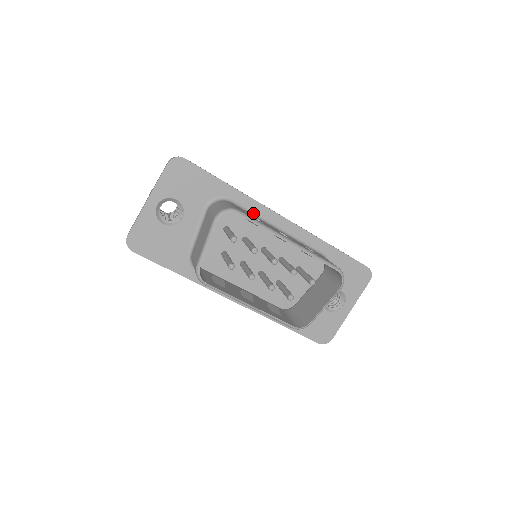
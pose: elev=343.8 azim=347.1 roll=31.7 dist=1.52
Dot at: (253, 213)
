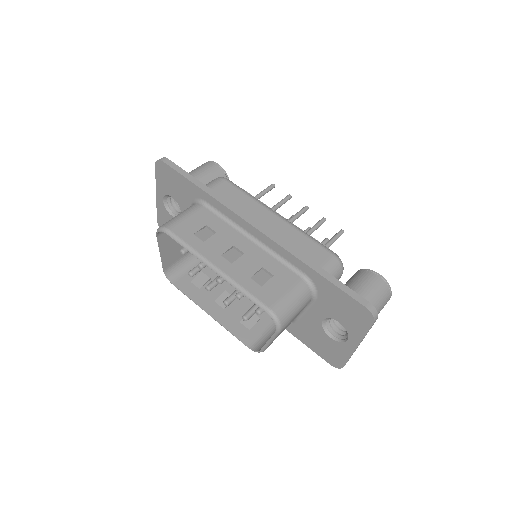
Dot at: (227, 218)
